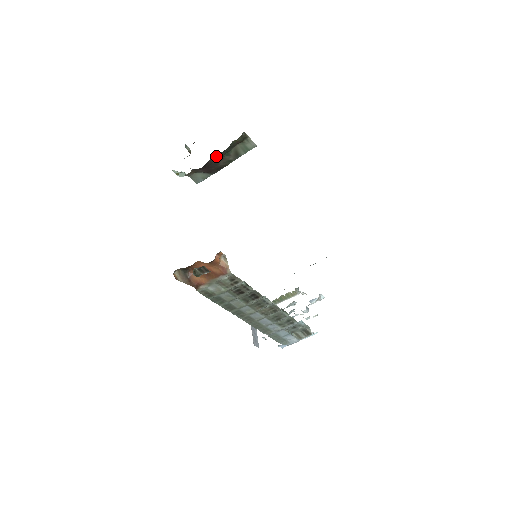
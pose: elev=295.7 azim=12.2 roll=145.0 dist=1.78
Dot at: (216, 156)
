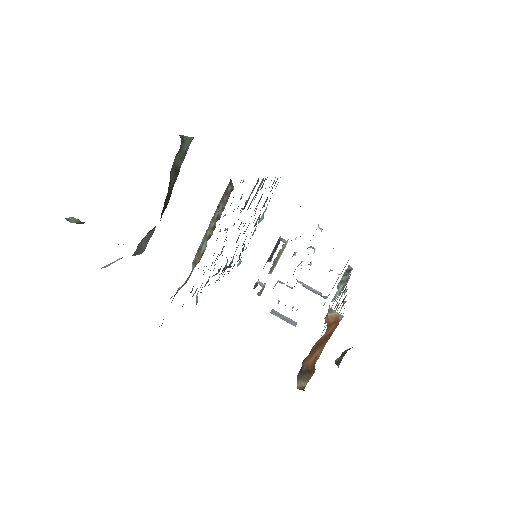
Dot at: occluded
